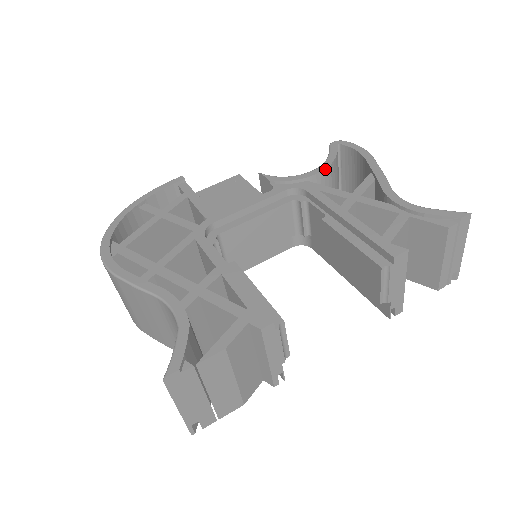
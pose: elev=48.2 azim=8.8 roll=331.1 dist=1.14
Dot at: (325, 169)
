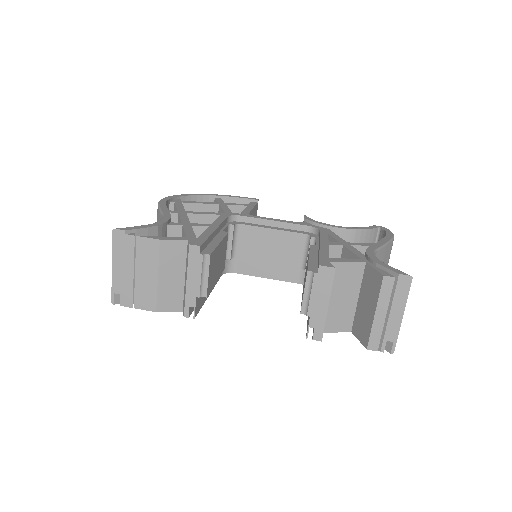
Dot at: (349, 229)
